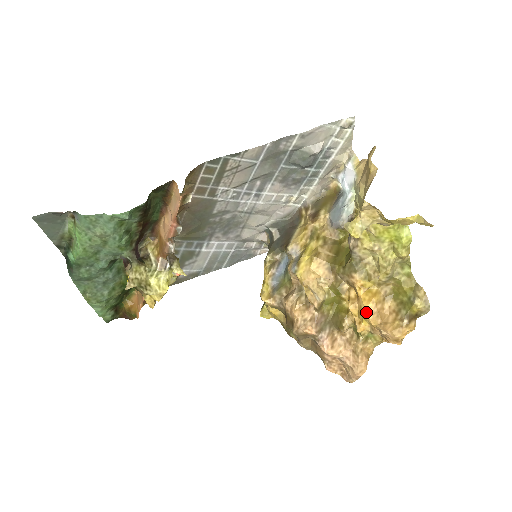
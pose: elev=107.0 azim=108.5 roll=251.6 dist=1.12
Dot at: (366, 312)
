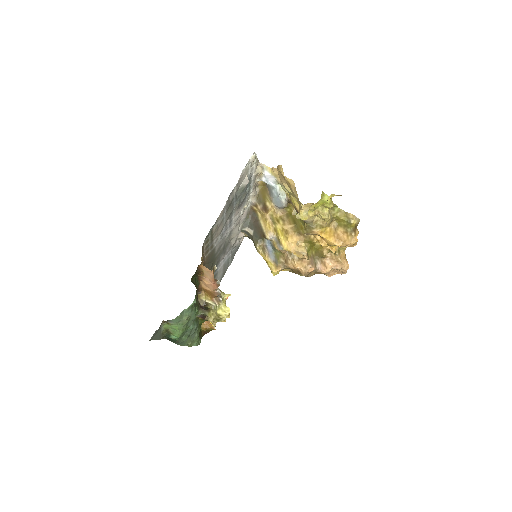
Dot at: (332, 243)
